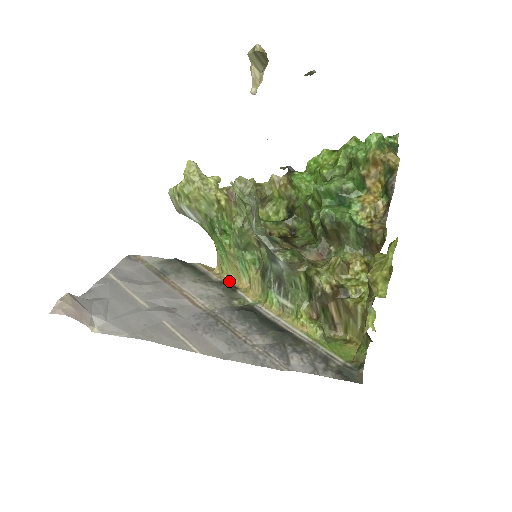
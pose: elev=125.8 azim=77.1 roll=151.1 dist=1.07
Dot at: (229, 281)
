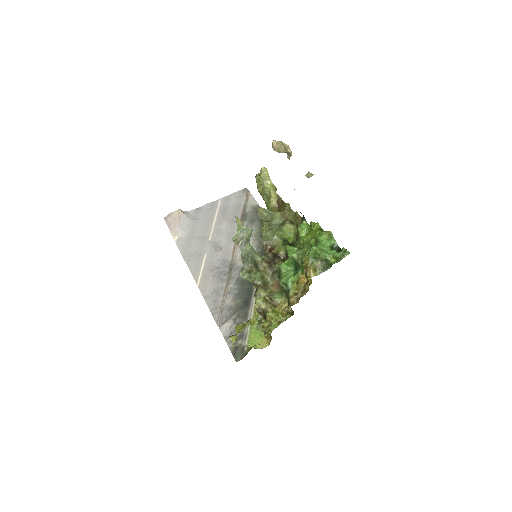
Dot at: occluded
